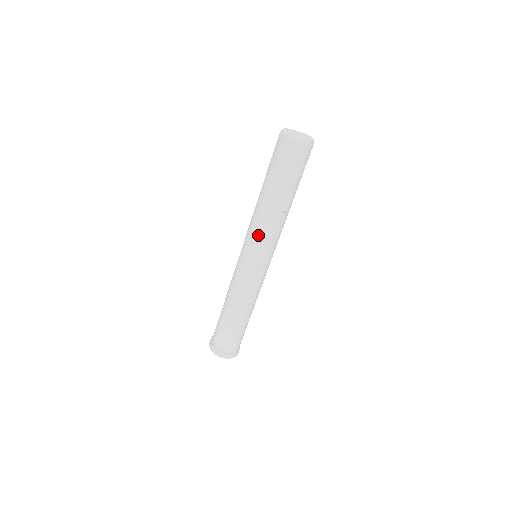
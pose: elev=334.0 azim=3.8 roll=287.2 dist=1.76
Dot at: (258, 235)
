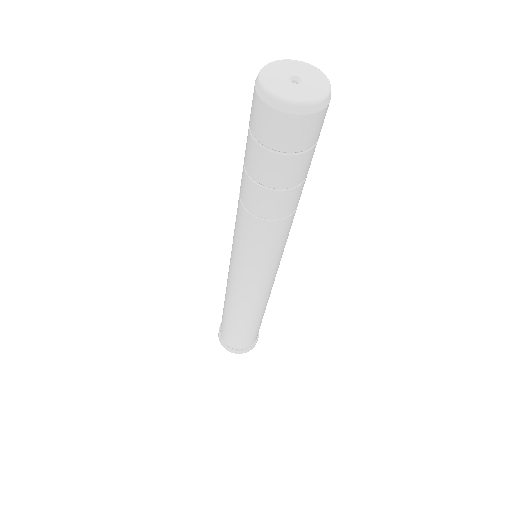
Dot at: (266, 251)
